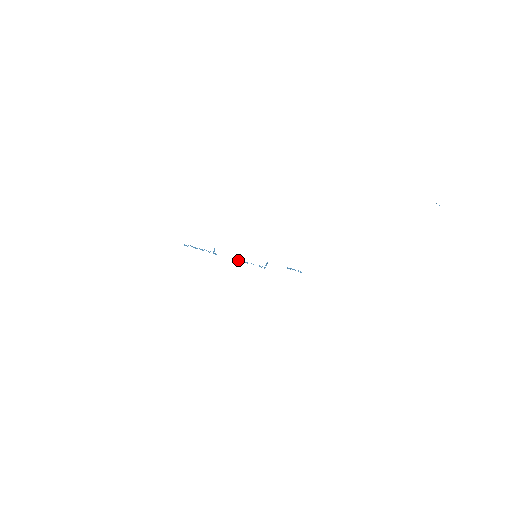
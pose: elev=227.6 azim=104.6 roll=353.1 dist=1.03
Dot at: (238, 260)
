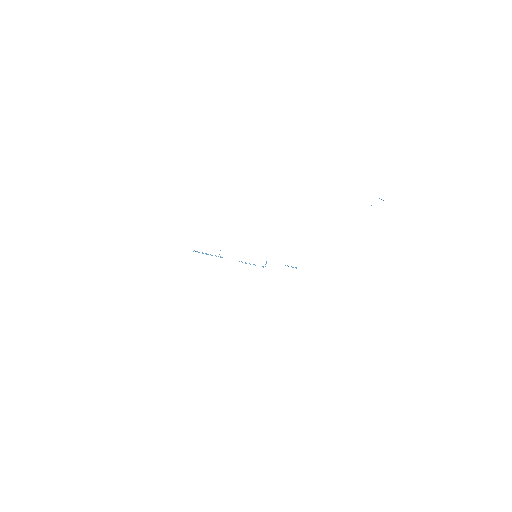
Dot at: occluded
